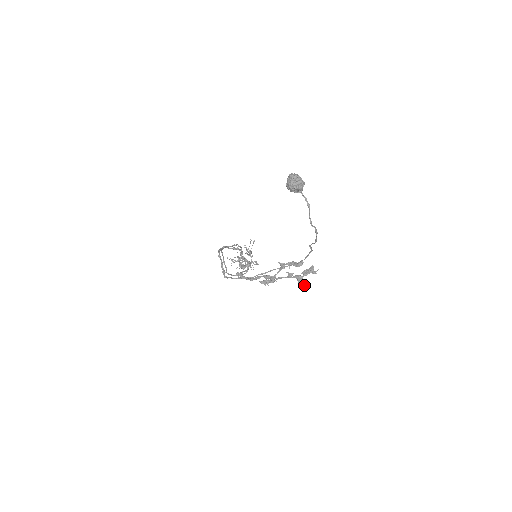
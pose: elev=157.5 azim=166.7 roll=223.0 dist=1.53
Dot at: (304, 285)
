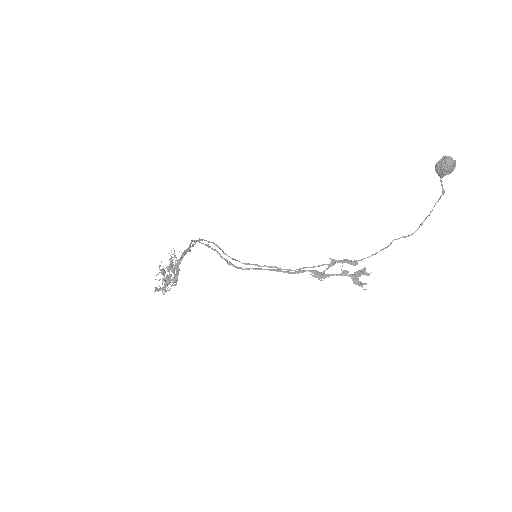
Dot at: occluded
